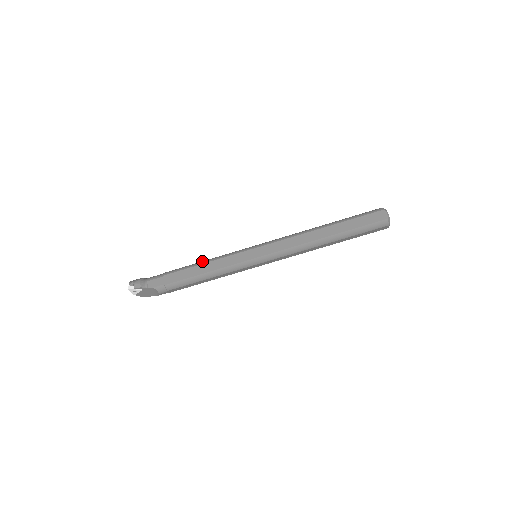
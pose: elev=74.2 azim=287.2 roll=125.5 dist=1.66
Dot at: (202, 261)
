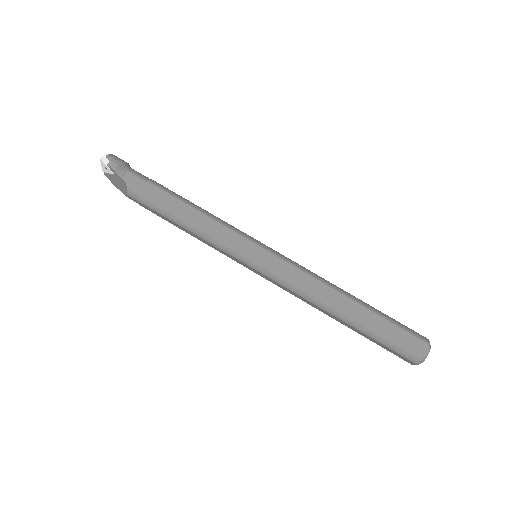
Dot at: occluded
